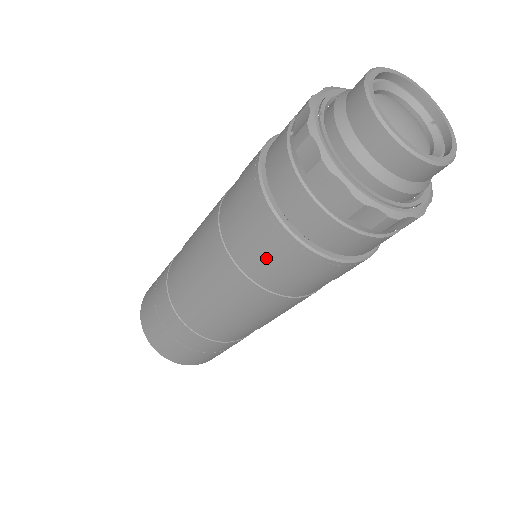
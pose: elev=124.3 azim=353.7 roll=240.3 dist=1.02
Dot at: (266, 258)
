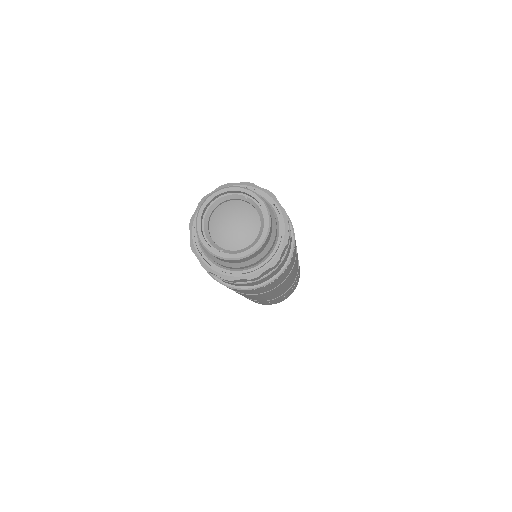
Dot at: occluded
